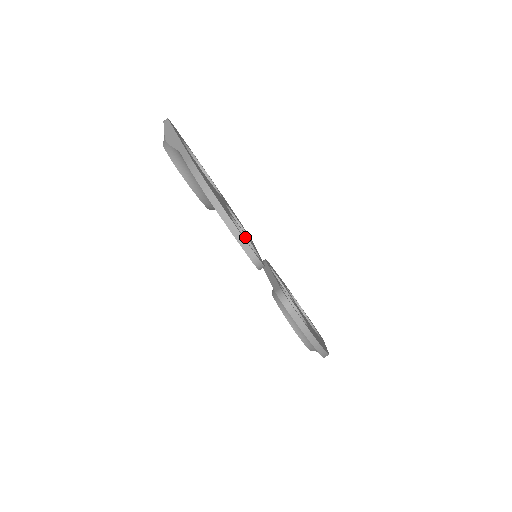
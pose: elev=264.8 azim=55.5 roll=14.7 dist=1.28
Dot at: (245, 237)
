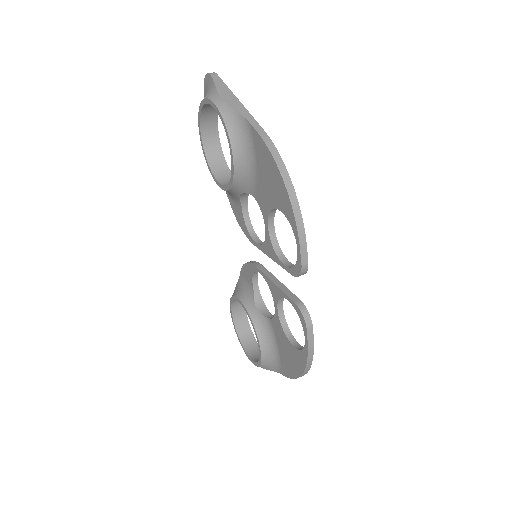
Dot at: (274, 235)
